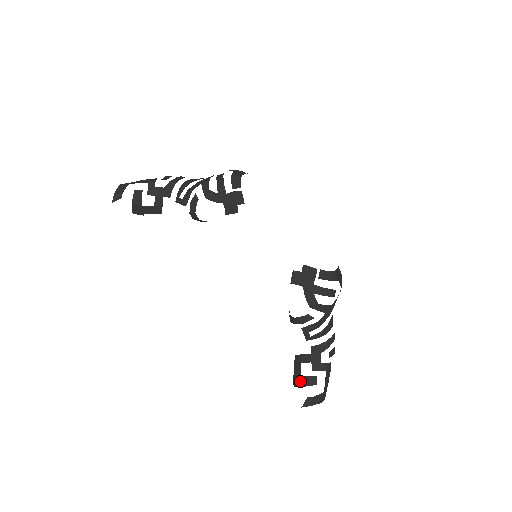
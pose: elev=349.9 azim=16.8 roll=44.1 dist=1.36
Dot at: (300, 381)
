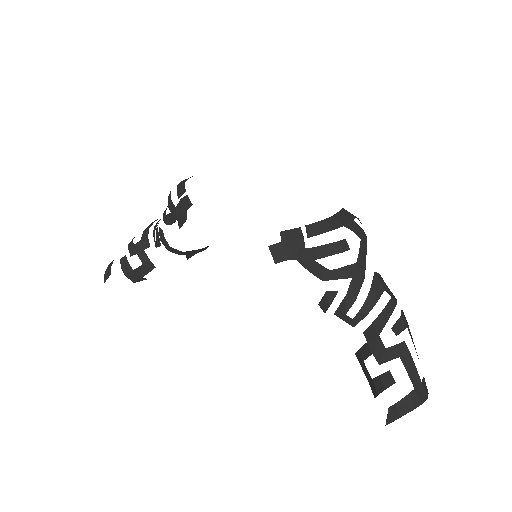
Dot at: (374, 387)
